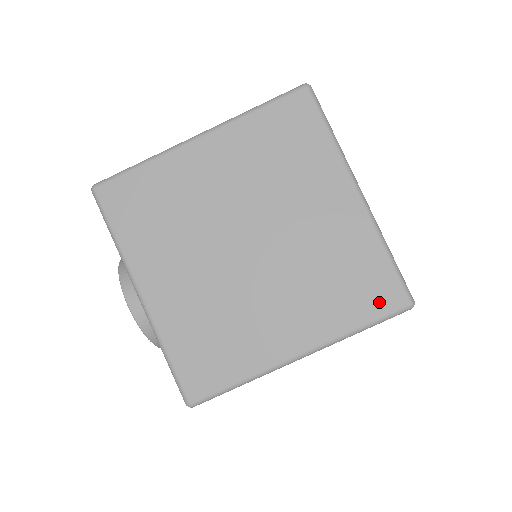
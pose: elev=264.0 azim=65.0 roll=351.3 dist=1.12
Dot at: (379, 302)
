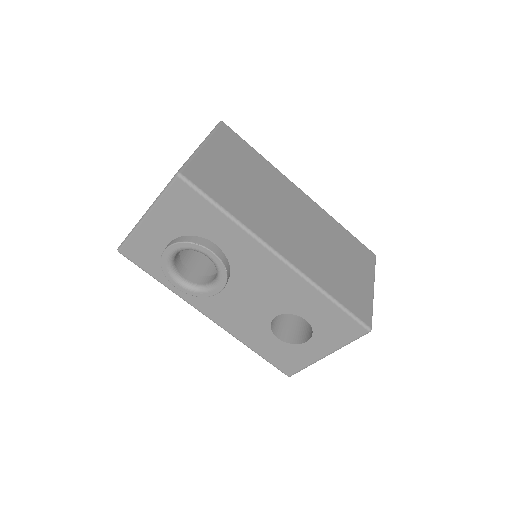
Dot at: occluded
